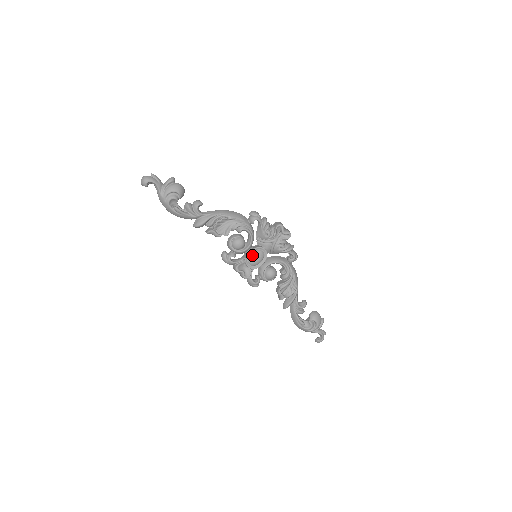
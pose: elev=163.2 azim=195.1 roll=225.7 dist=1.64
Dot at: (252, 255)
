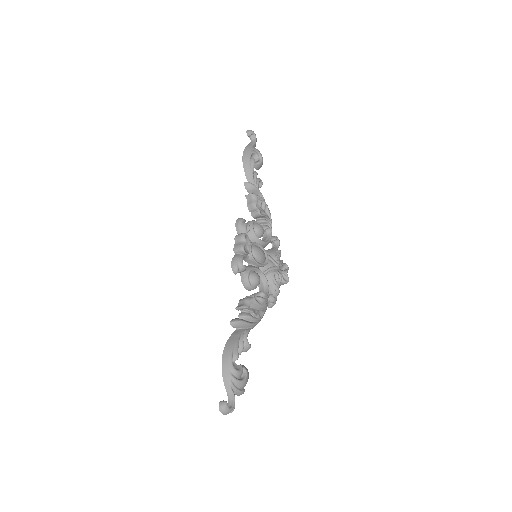
Dot at: (260, 247)
